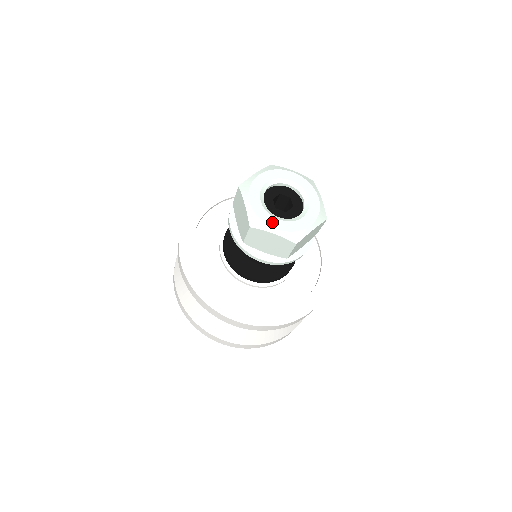
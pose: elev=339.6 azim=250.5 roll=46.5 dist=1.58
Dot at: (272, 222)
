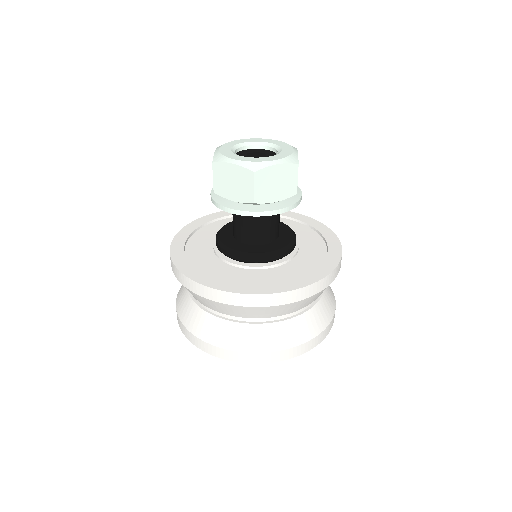
Dot at: (234, 157)
